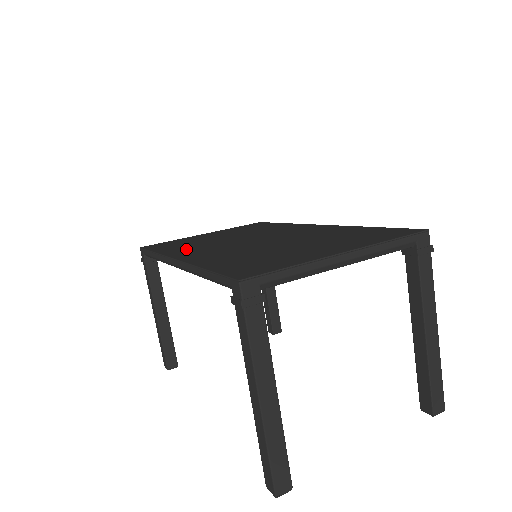
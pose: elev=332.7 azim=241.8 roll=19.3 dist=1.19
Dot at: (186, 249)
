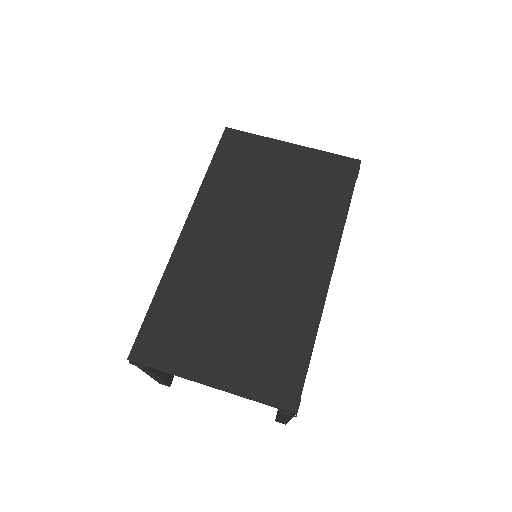
Dot at: (216, 204)
